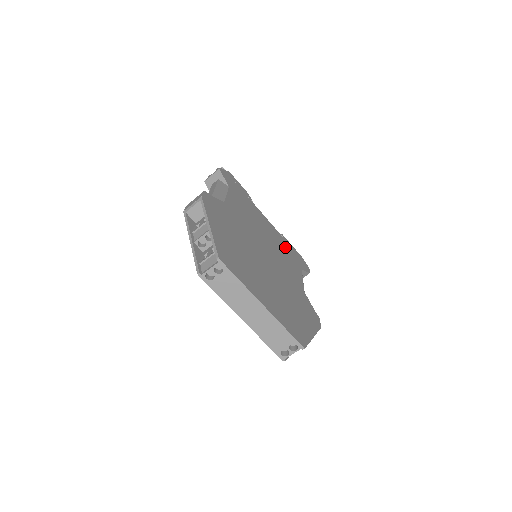
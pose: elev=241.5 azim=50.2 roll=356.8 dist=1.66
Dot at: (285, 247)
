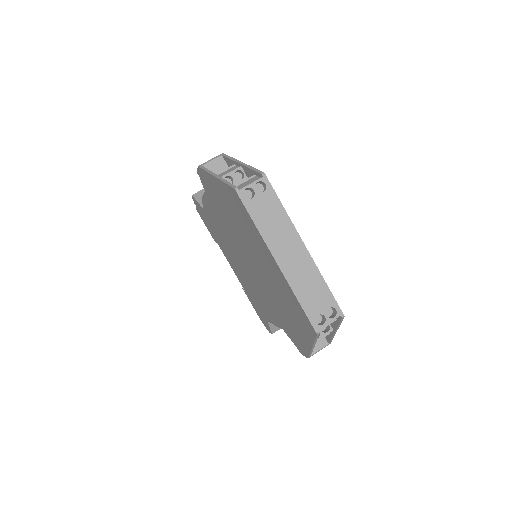
Dot at: occluded
